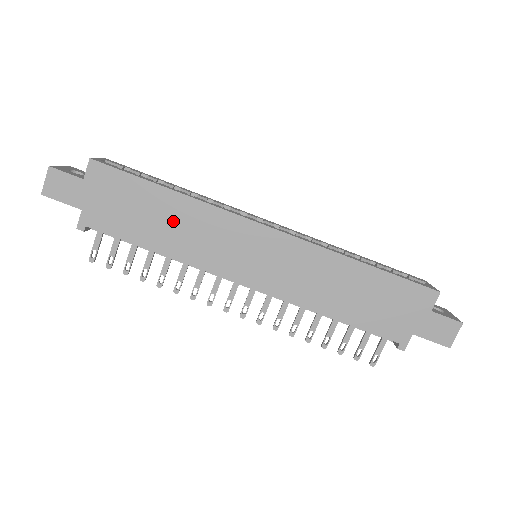
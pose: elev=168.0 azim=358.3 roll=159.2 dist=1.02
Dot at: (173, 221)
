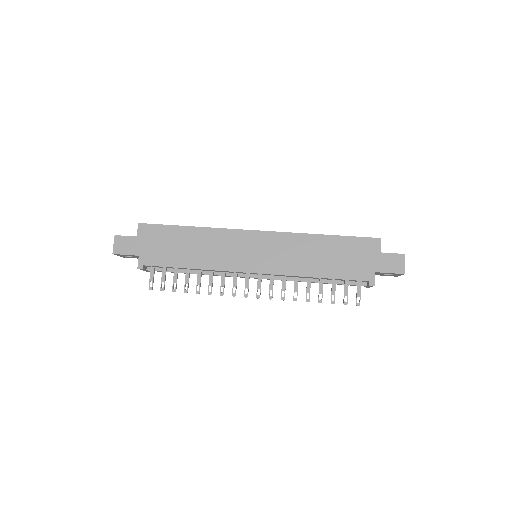
Dot at: (197, 245)
